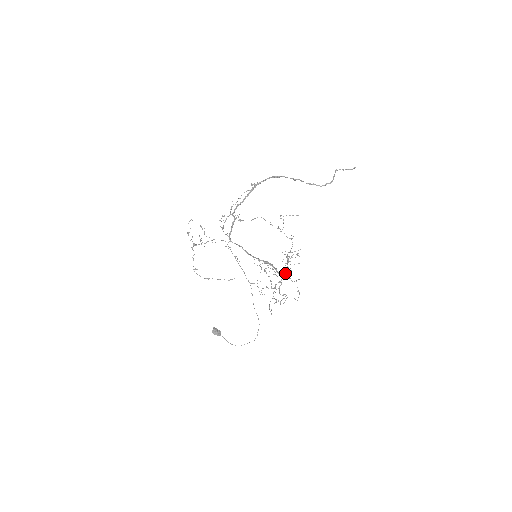
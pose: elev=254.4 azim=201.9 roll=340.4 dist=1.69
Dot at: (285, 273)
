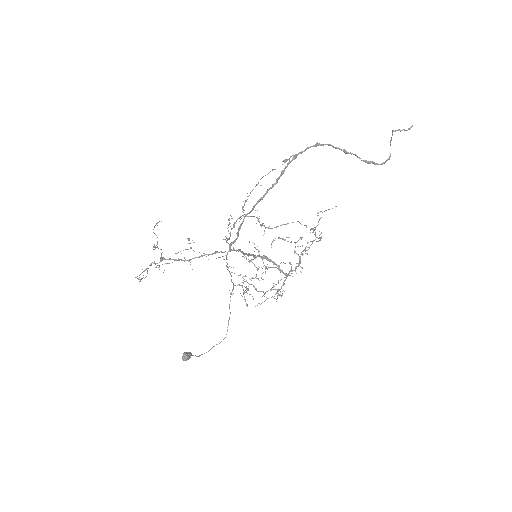
Dot at: (291, 271)
